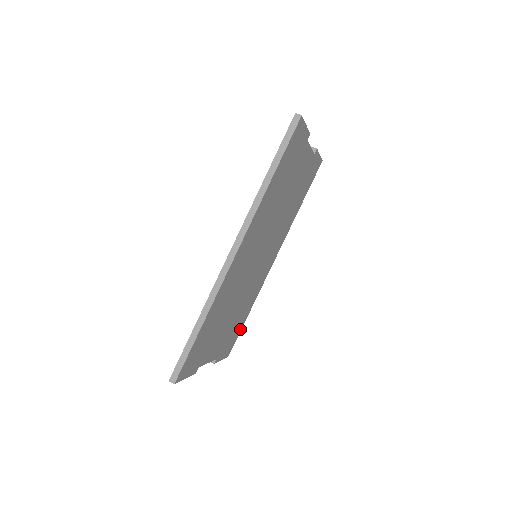
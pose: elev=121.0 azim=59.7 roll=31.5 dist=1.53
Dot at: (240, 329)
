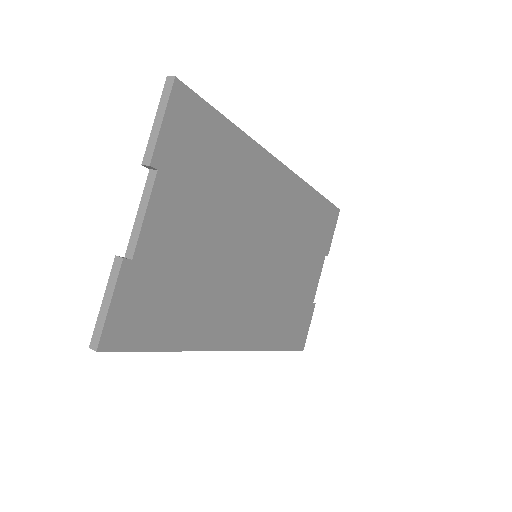
Dot at: (150, 344)
